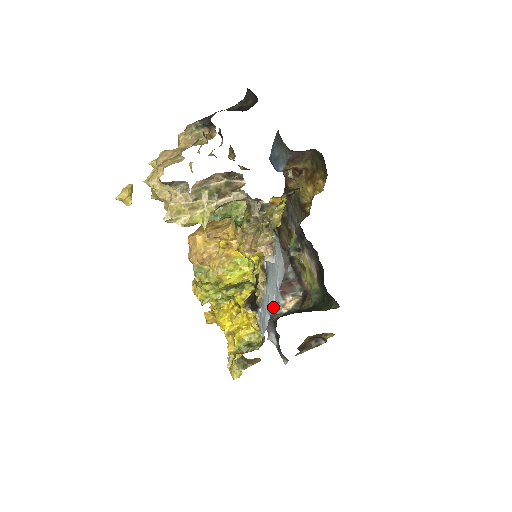
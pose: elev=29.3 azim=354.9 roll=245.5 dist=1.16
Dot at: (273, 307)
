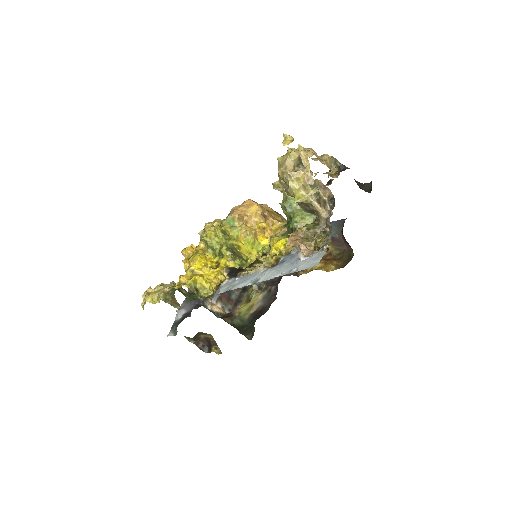
Dot at: occluded
